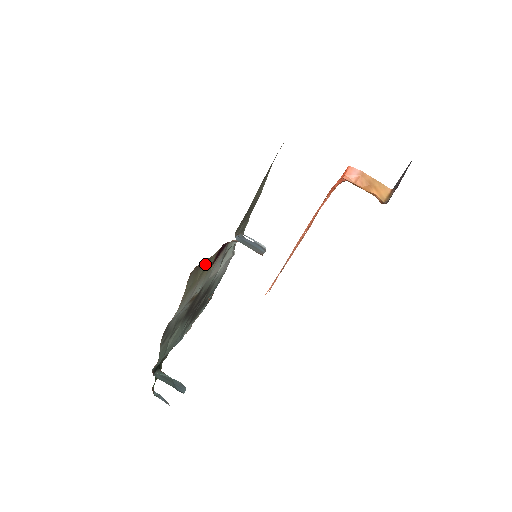
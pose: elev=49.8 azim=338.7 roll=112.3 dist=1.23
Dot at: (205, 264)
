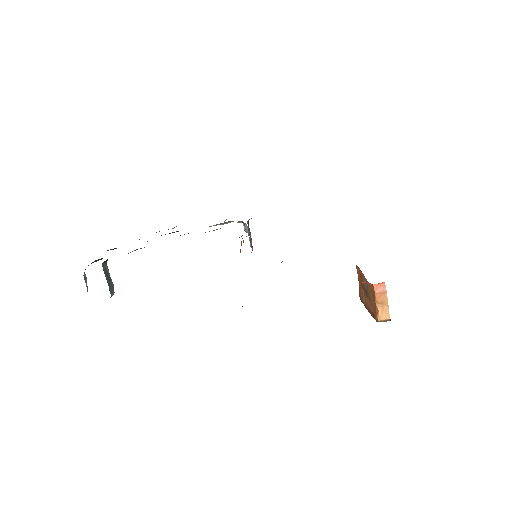
Dot at: occluded
